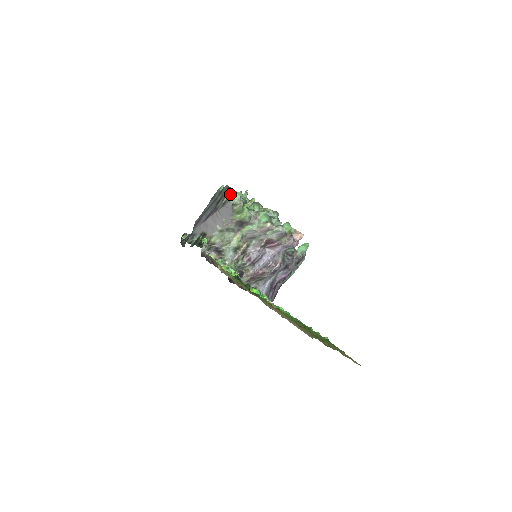
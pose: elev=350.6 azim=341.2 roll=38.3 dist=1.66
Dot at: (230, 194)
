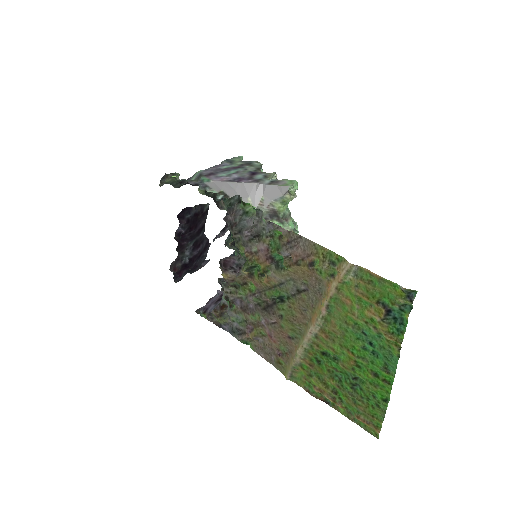
Dot at: (275, 176)
